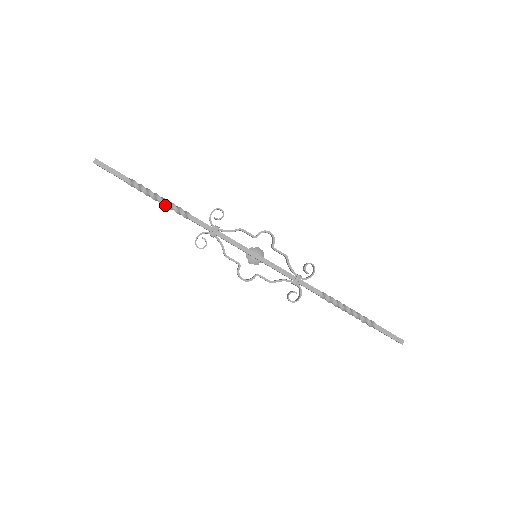
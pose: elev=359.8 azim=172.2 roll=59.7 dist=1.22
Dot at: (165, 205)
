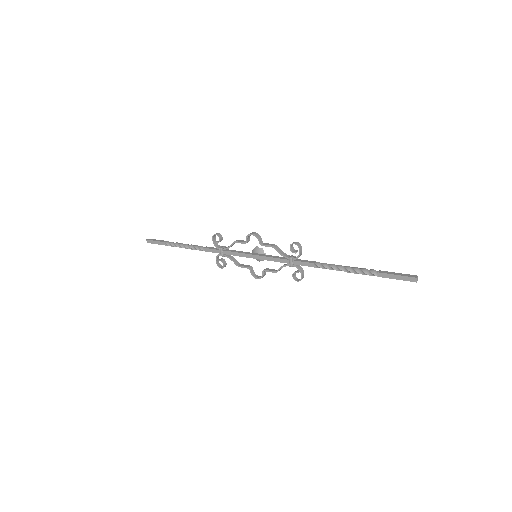
Dot at: (190, 248)
